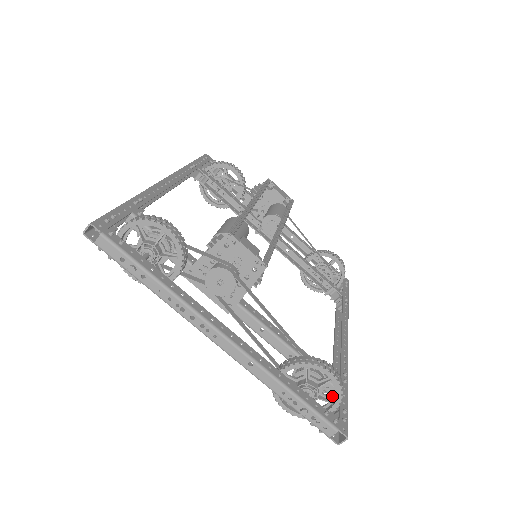
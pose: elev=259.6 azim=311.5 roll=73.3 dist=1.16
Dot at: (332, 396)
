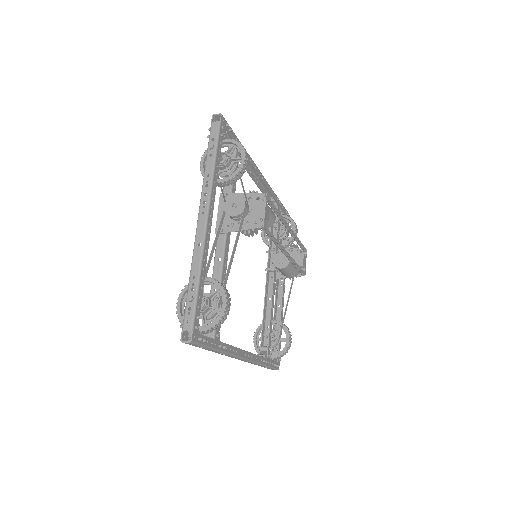
Dot at: occluded
